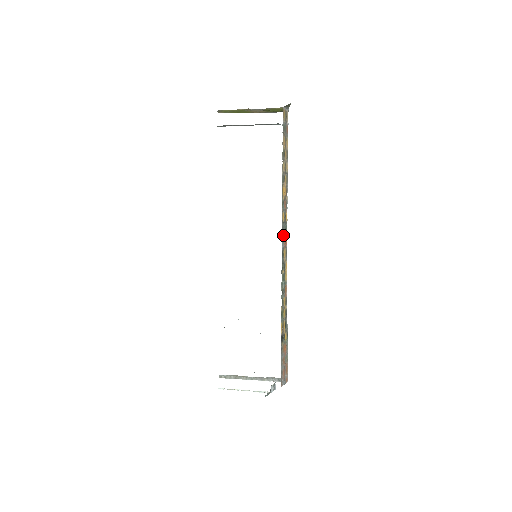
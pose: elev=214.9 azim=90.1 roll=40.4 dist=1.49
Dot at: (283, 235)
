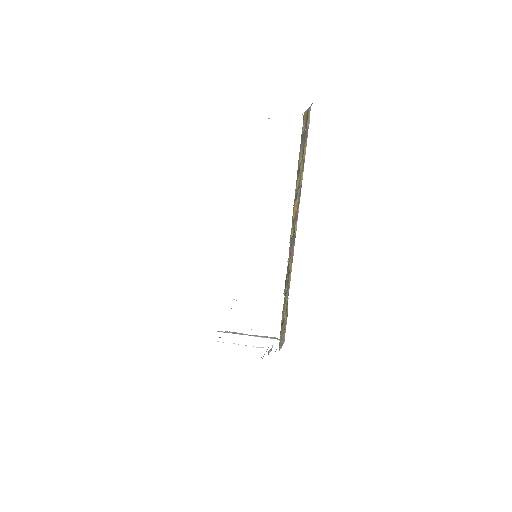
Dot at: (290, 250)
